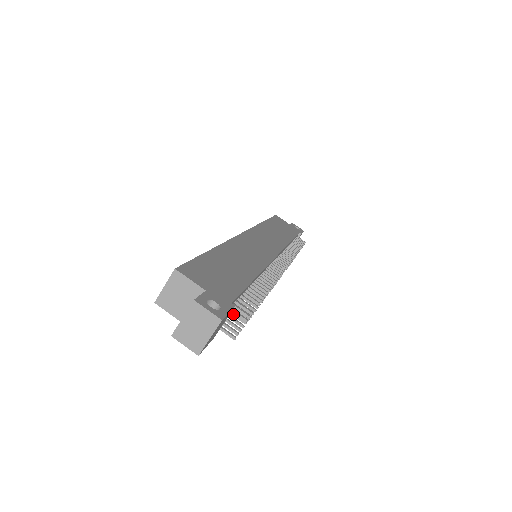
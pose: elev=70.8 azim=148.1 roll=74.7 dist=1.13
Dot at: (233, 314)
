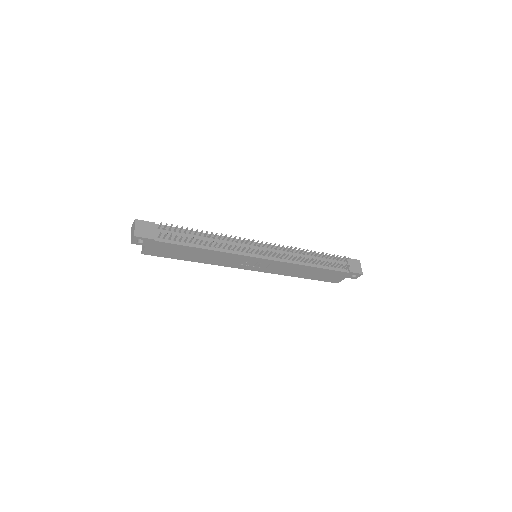
Dot at: (179, 240)
